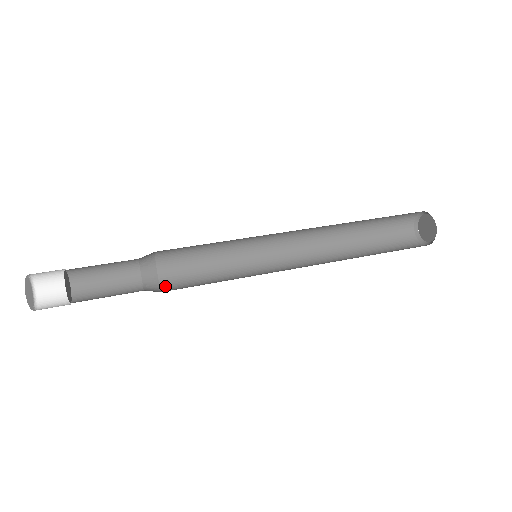
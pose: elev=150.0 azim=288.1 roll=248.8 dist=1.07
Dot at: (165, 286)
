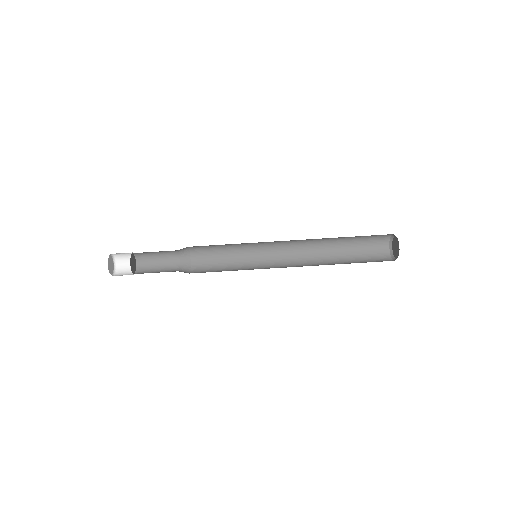
Dot at: (194, 271)
